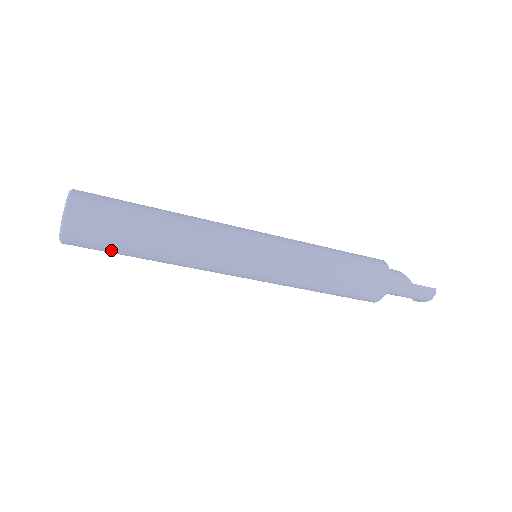
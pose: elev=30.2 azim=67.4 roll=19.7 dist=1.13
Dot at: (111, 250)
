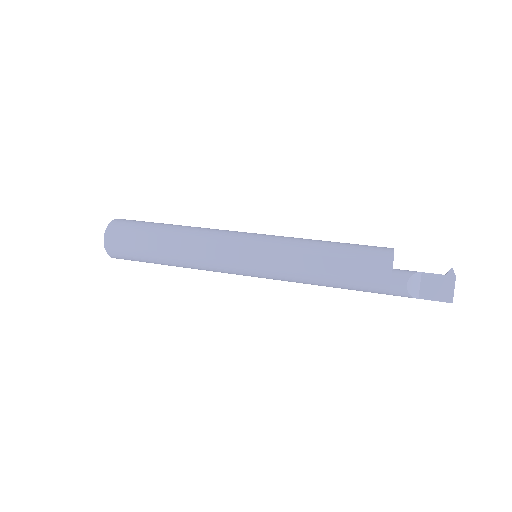
Dot at: occluded
